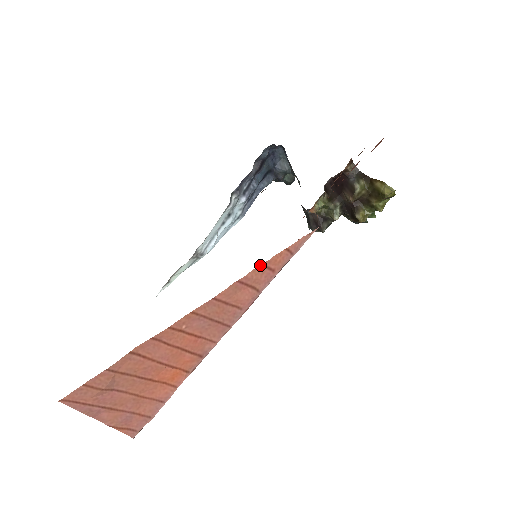
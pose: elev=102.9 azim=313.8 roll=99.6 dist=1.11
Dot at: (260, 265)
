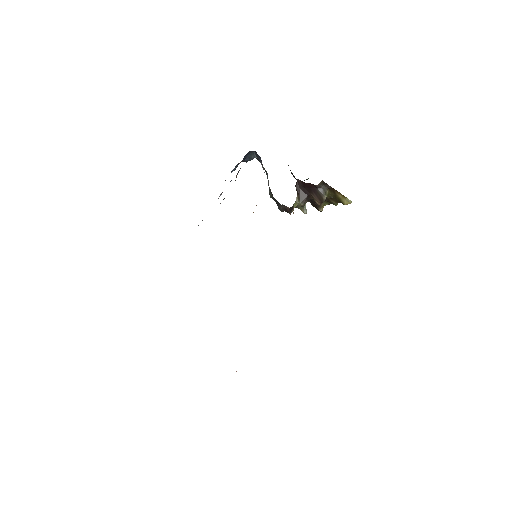
Dot at: occluded
